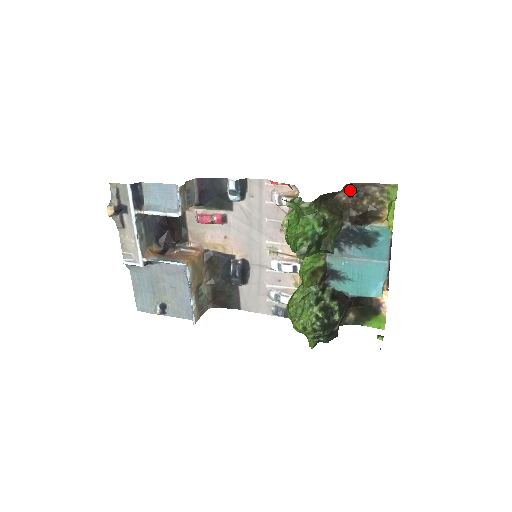
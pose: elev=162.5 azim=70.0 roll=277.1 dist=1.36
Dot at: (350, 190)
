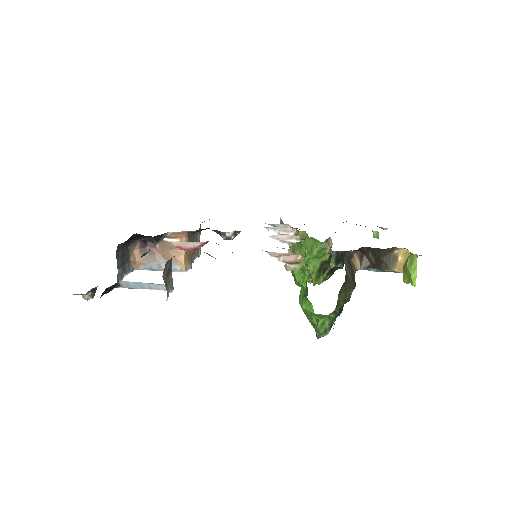
Dot at: occluded
